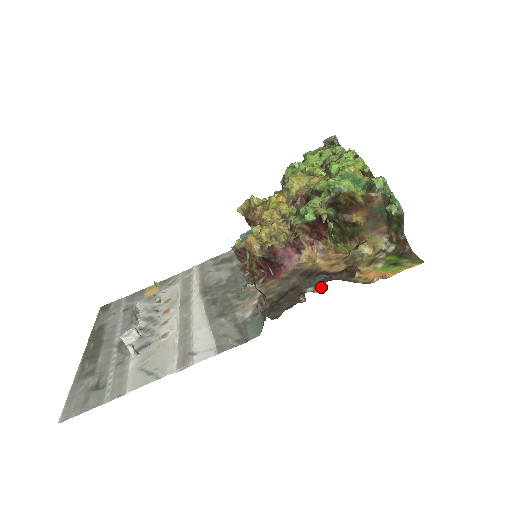
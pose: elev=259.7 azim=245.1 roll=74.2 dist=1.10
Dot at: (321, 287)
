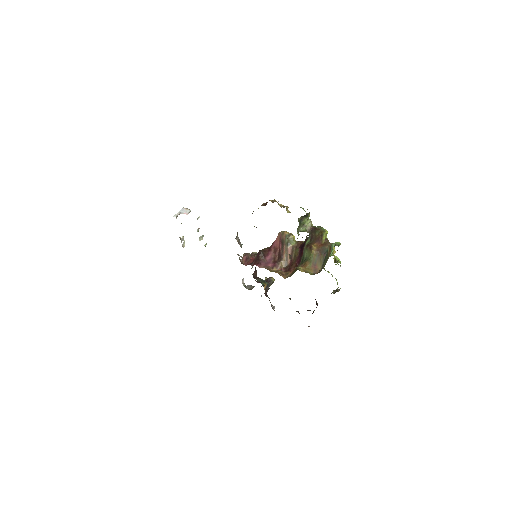
Dot at: occluded
